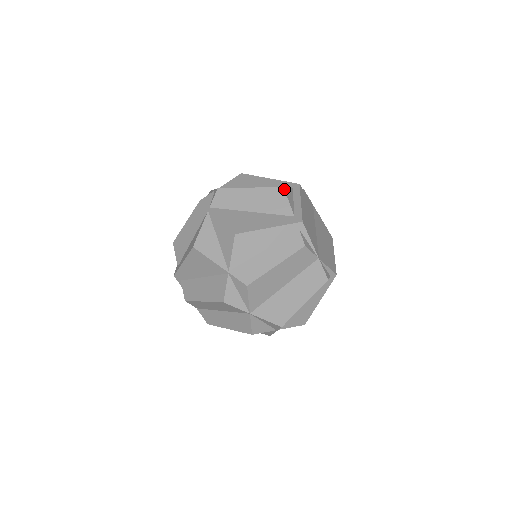
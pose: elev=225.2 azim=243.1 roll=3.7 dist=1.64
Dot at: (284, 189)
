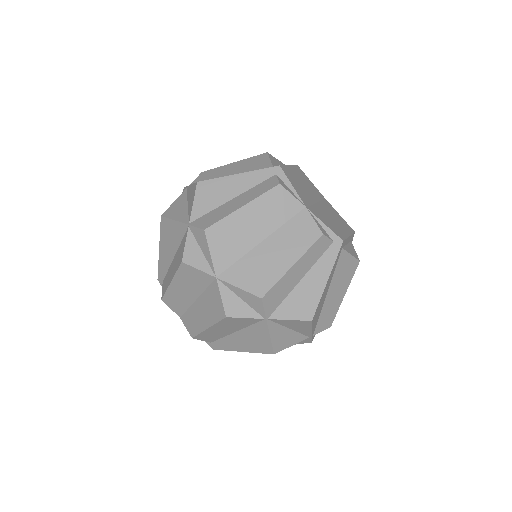
Dot at: (267, 153)
